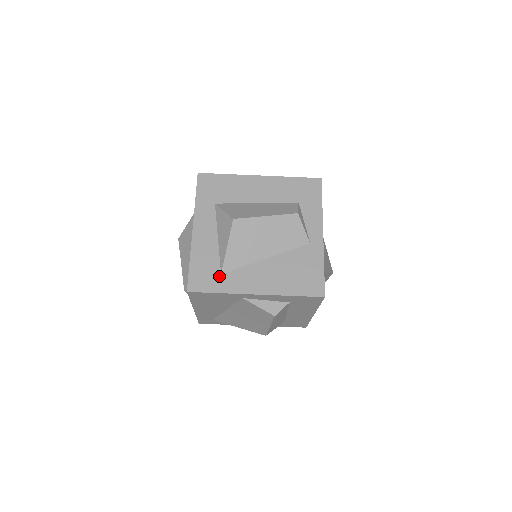
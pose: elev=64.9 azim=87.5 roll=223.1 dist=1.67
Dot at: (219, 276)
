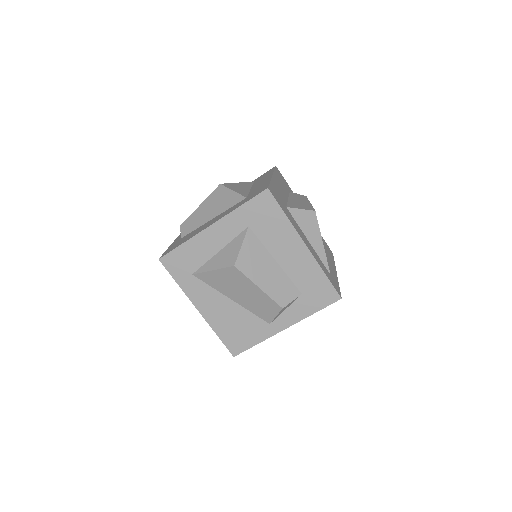
Dot at: (189, 274)
